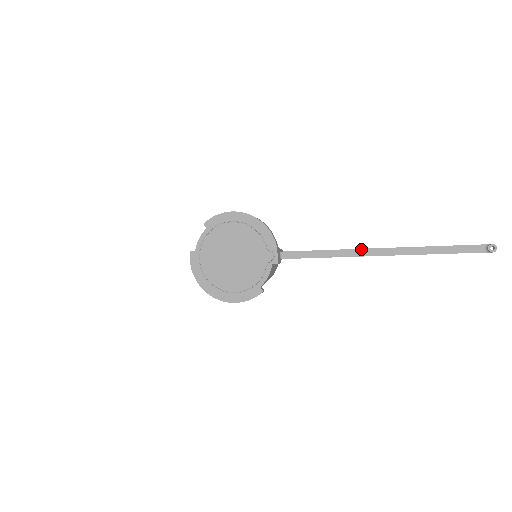
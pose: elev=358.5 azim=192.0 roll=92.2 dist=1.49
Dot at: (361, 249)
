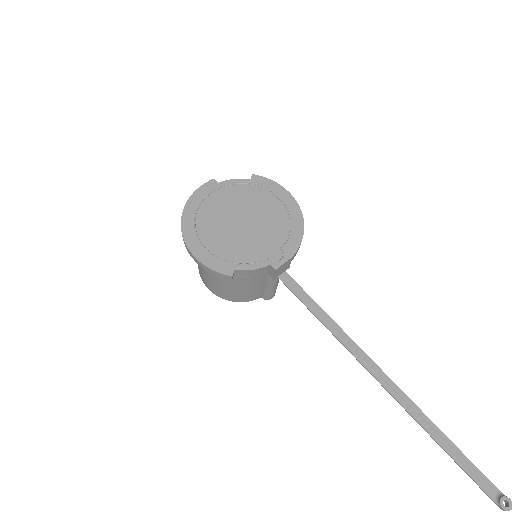
Dot at: (364, 352)
